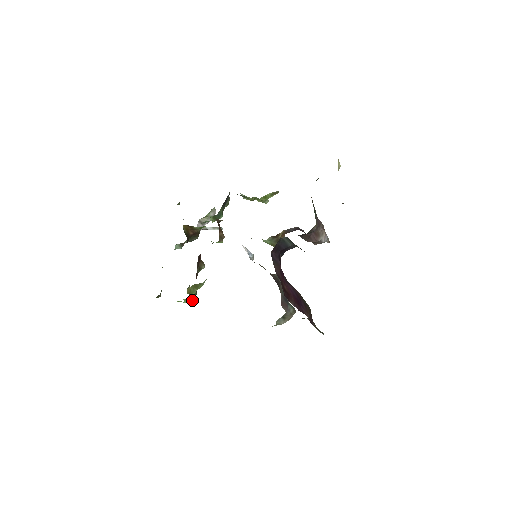
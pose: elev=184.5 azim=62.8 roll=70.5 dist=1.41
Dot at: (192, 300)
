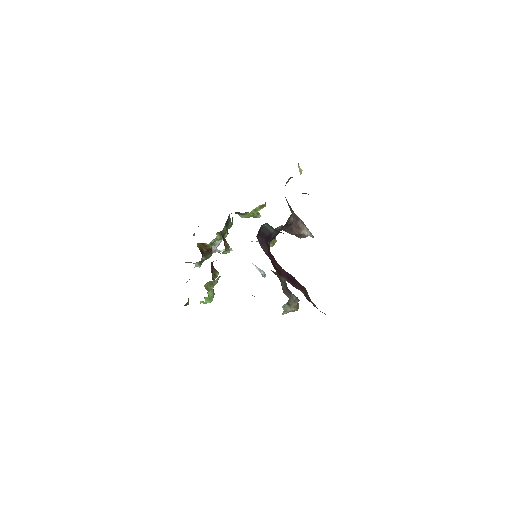
Dot at: (212, 299)
